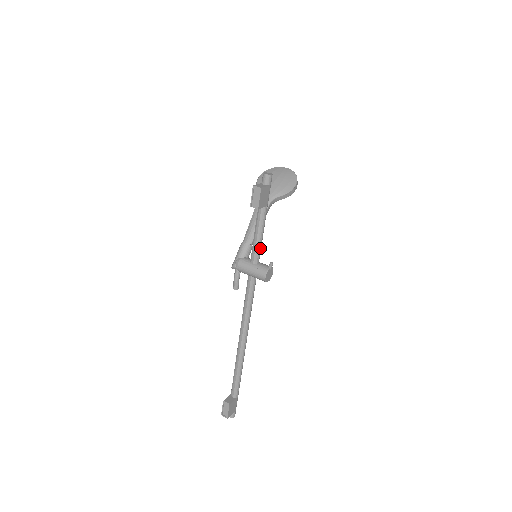
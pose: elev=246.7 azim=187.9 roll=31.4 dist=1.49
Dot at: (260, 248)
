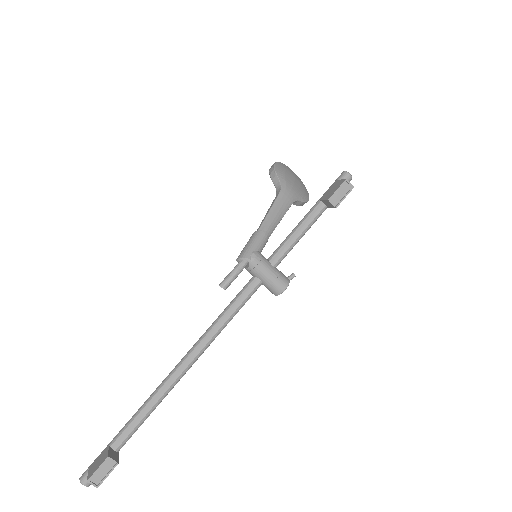
Dot at: (289, 251)
